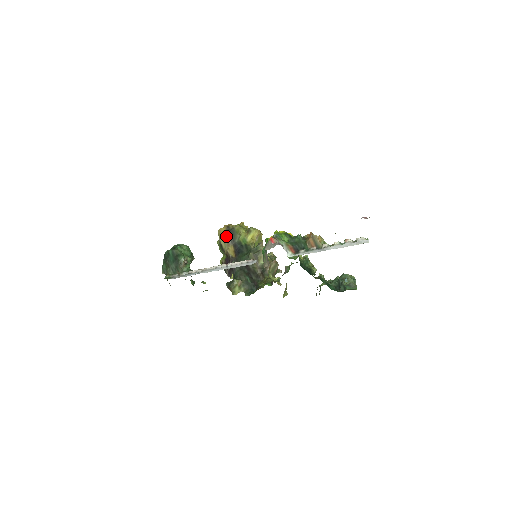
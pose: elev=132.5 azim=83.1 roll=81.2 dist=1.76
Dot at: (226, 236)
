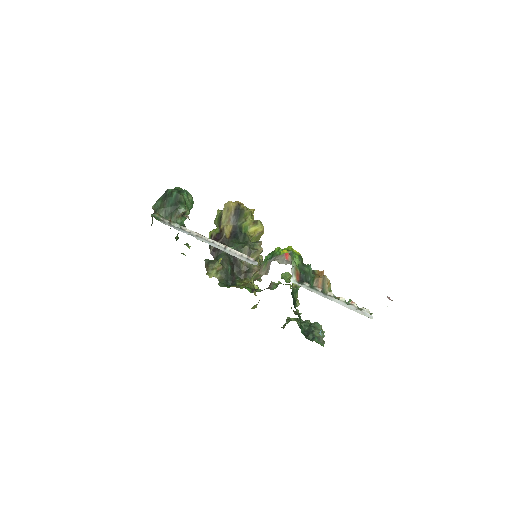
Dot at: (232, 212)
